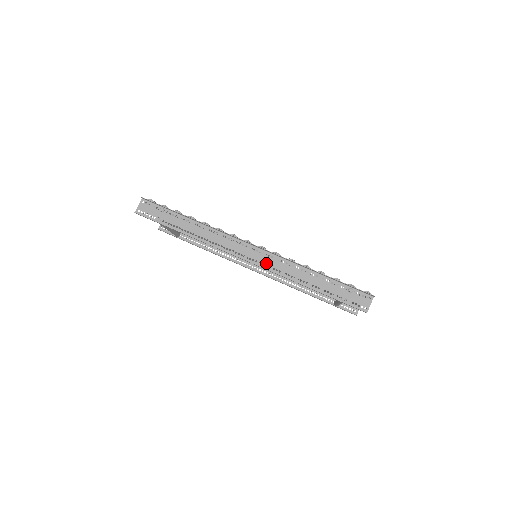
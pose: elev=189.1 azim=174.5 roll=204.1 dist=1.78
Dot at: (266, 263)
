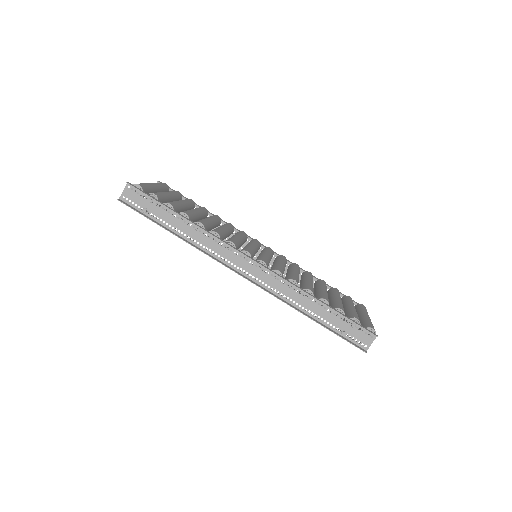
Dot at: (264, 281)
